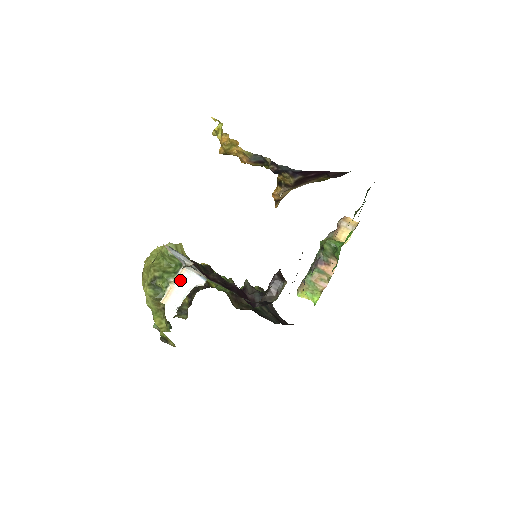
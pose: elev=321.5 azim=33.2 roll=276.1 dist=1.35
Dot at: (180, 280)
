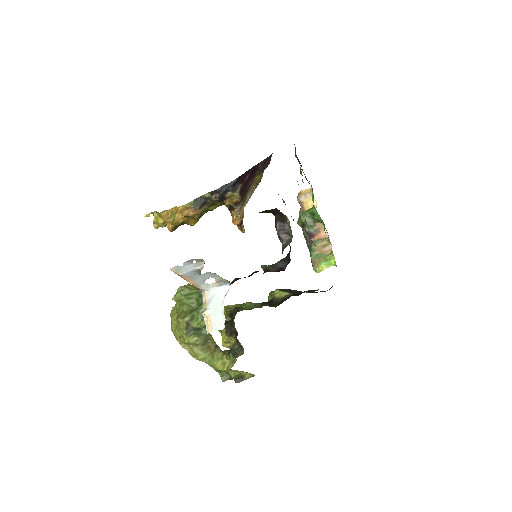
Dot at: (209, 304)
